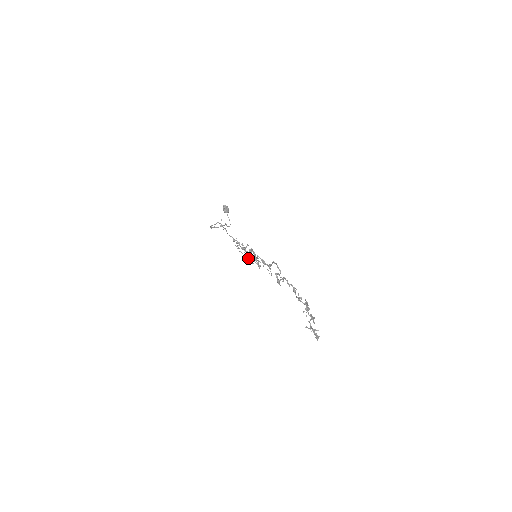
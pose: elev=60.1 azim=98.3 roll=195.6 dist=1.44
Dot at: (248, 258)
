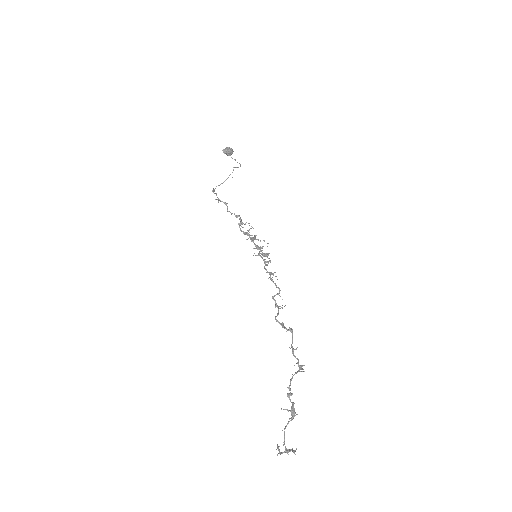
Dot at: occluded
